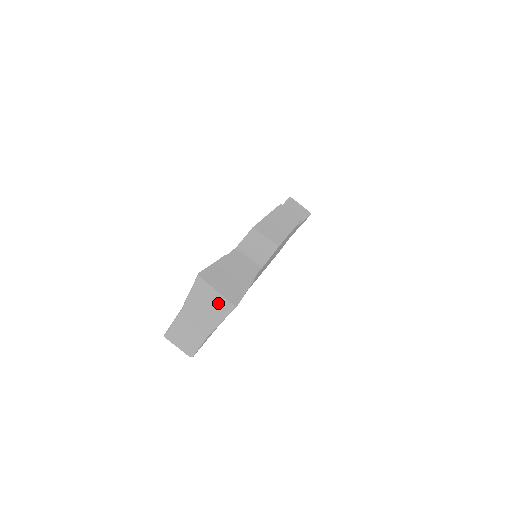
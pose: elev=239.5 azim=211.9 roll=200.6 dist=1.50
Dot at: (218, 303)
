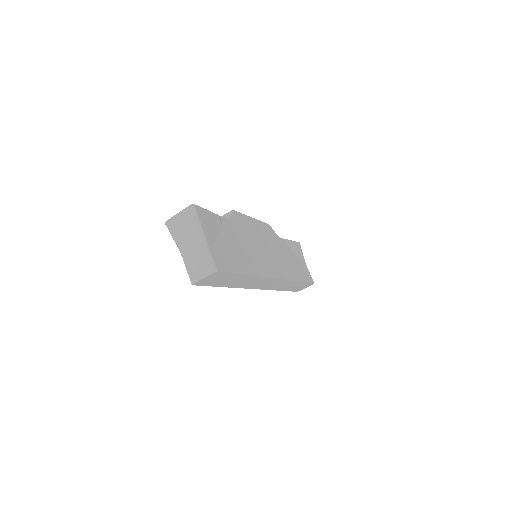
Dot at: (186, 218)
